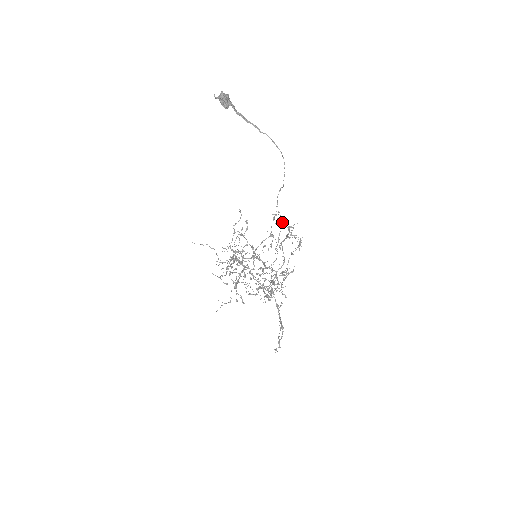
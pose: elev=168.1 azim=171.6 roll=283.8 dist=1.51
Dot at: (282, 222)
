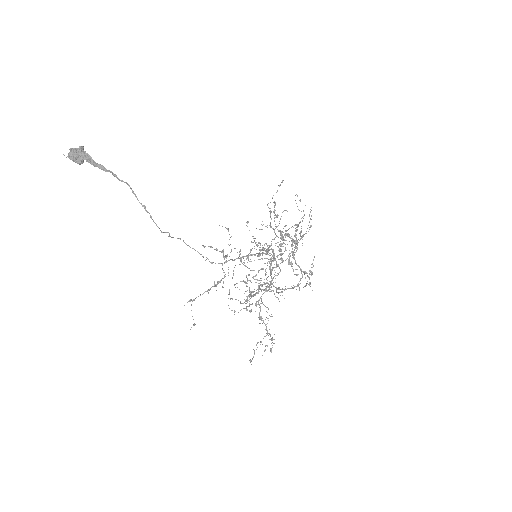
Dot at: (217, 250)
